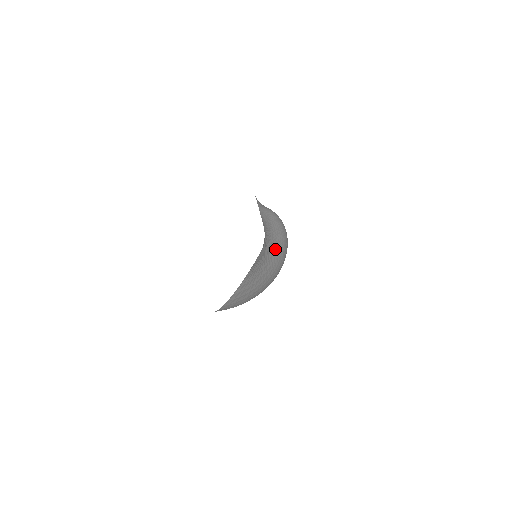
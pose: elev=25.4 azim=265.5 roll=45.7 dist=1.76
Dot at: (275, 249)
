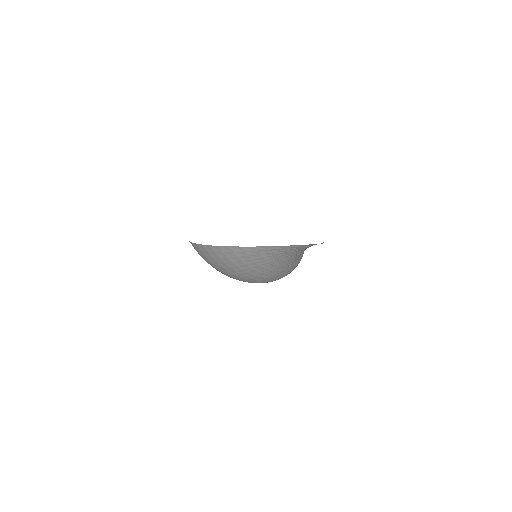
Dot at: (294, 262)
